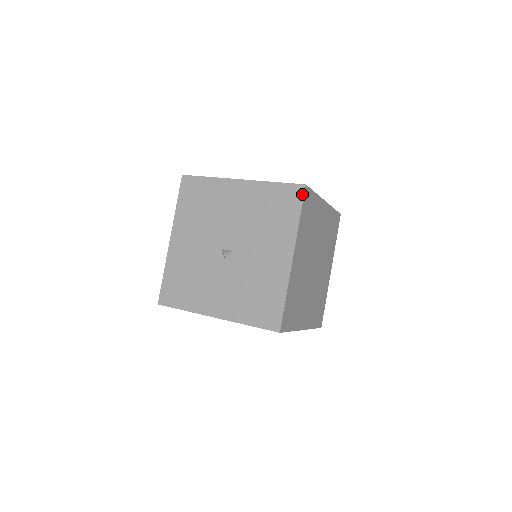
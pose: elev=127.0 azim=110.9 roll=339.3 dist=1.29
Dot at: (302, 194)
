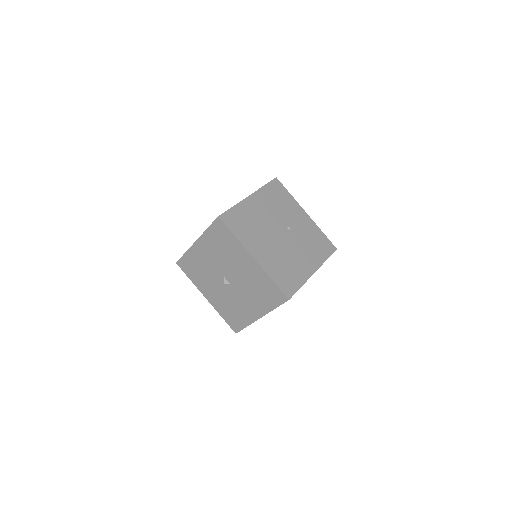
Dot at: (284, 301)
